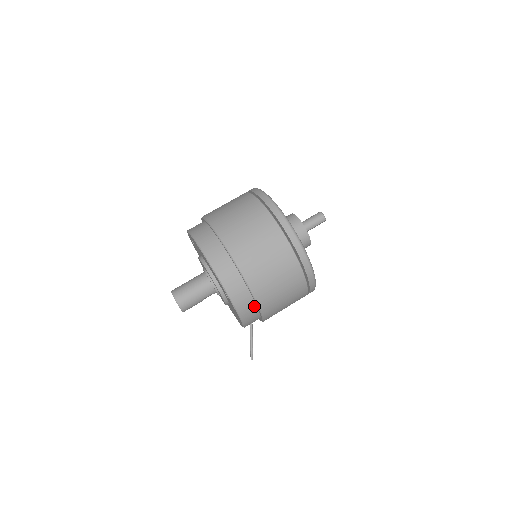
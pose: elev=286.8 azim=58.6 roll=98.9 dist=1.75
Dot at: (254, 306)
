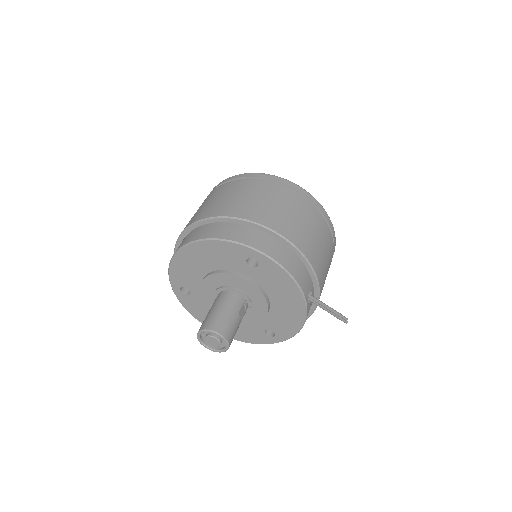
Dot at: (289, 251)
